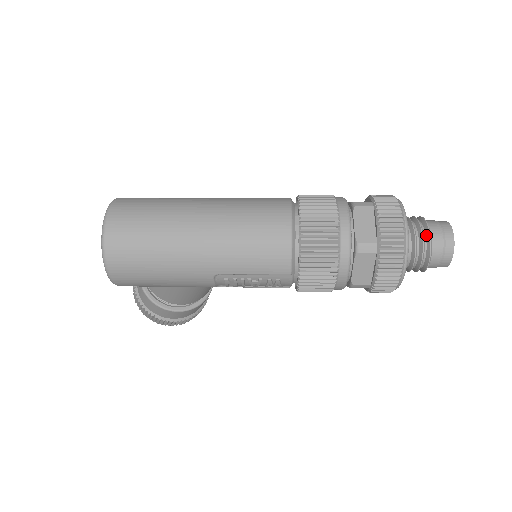
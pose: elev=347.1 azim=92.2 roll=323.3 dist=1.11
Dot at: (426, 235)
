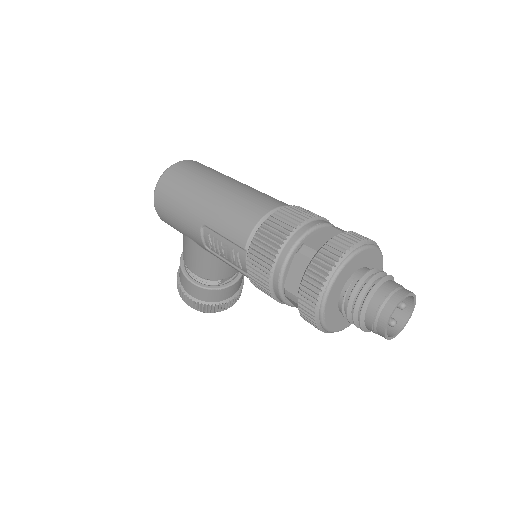
Dot at: (376, 282)
